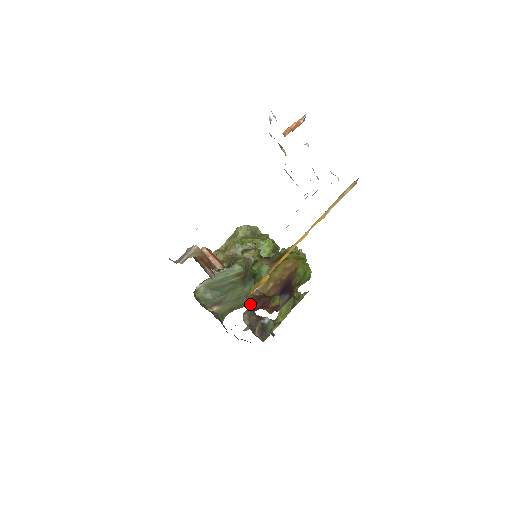
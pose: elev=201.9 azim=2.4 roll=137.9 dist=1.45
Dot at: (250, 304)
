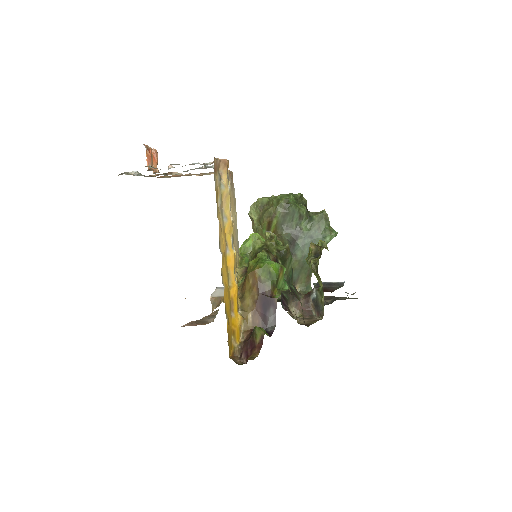
Dot at: (242, 356)
